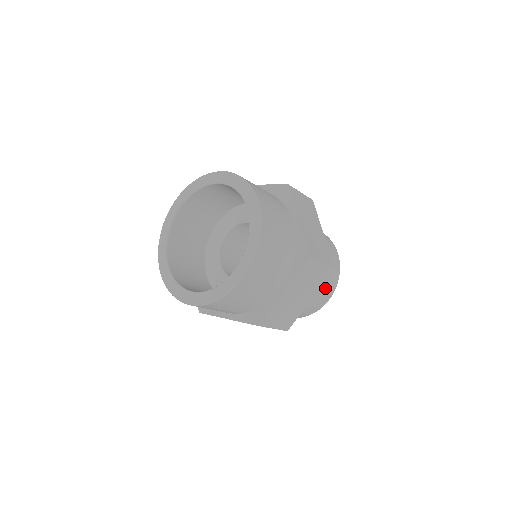
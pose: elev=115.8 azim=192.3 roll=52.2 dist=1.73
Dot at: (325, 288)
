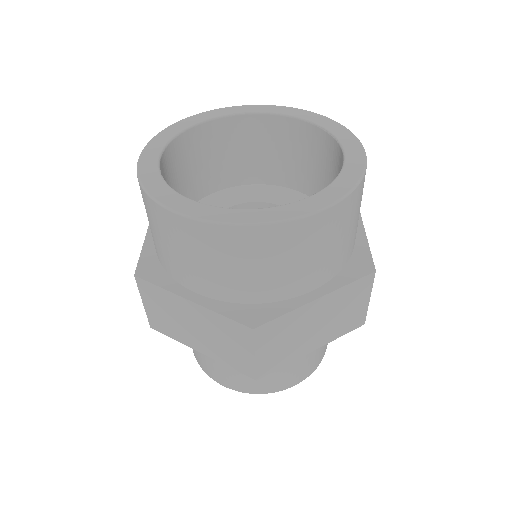
Dot at: occluded
